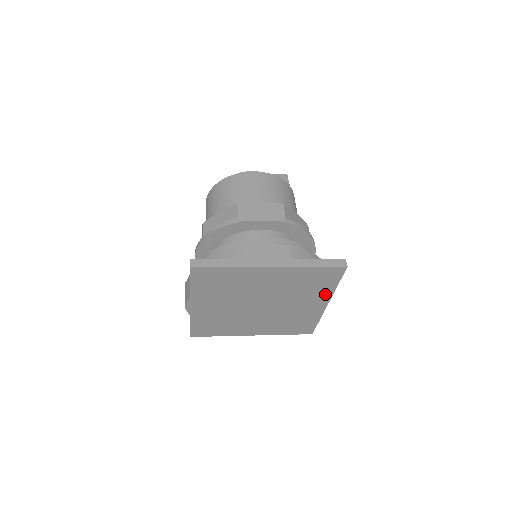
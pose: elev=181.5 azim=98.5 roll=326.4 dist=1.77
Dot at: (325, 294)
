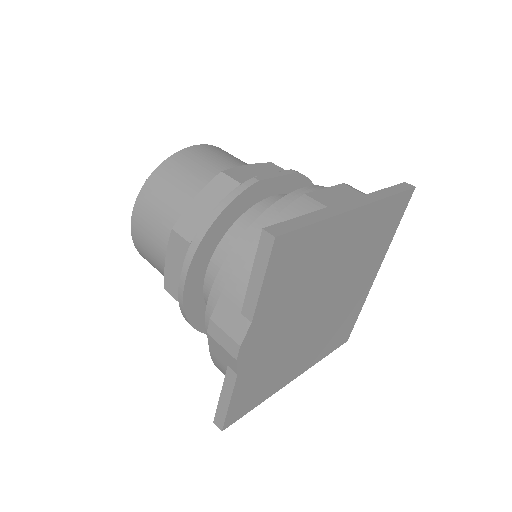
Dot at: (382, 252)
